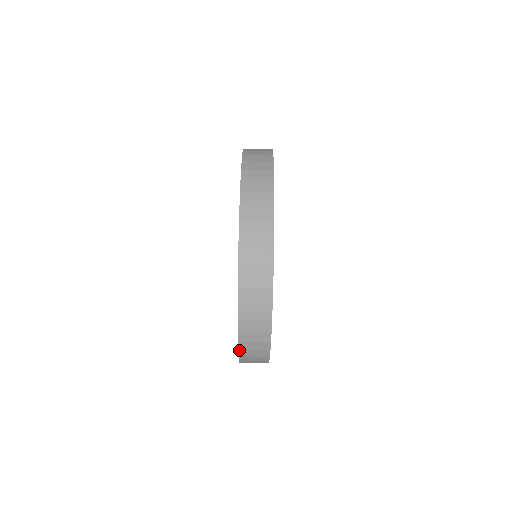
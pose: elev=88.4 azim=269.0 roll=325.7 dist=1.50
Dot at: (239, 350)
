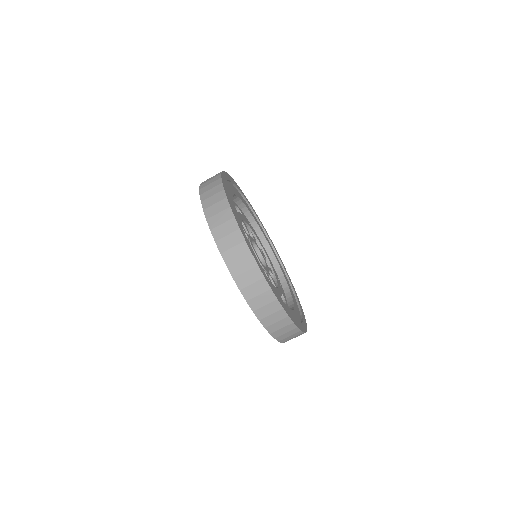
Dot at: (240, 290)
